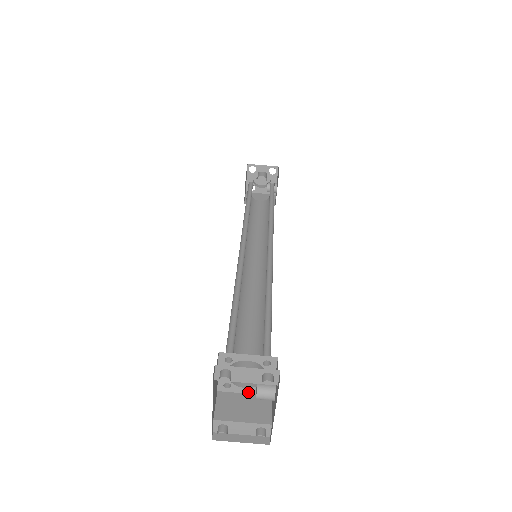
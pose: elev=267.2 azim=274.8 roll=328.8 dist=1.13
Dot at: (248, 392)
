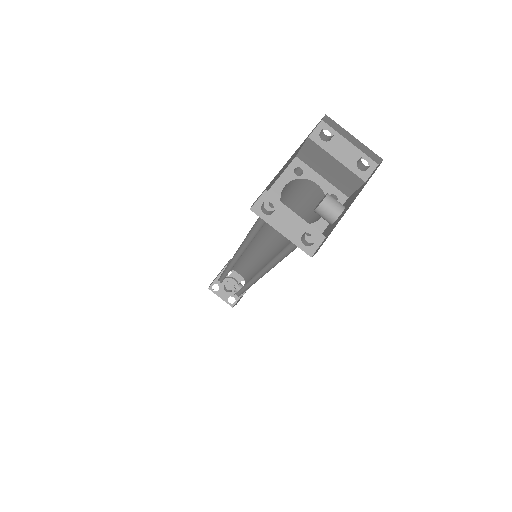
Dot at: occluded
